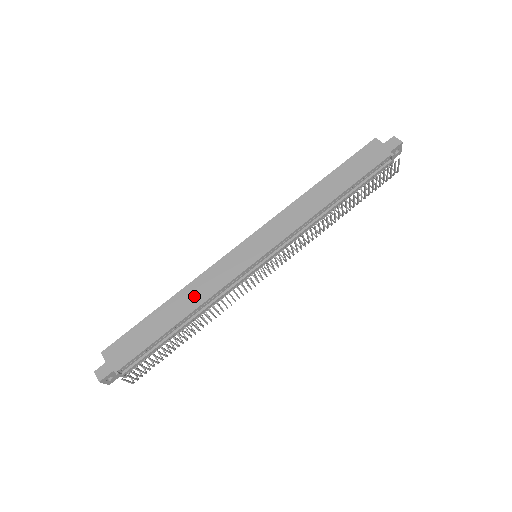
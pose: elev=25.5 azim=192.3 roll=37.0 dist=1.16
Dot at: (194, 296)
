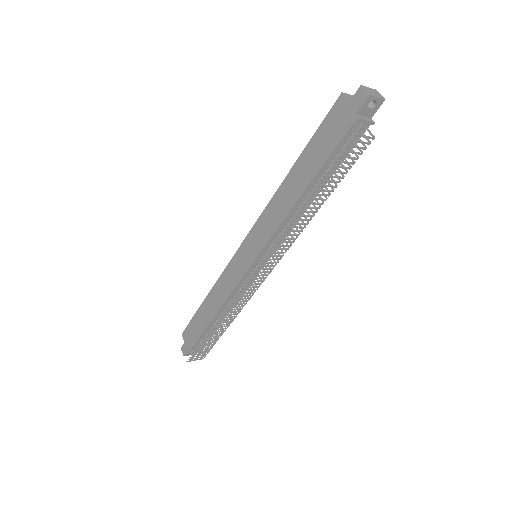
Dot at: (218, 296)
